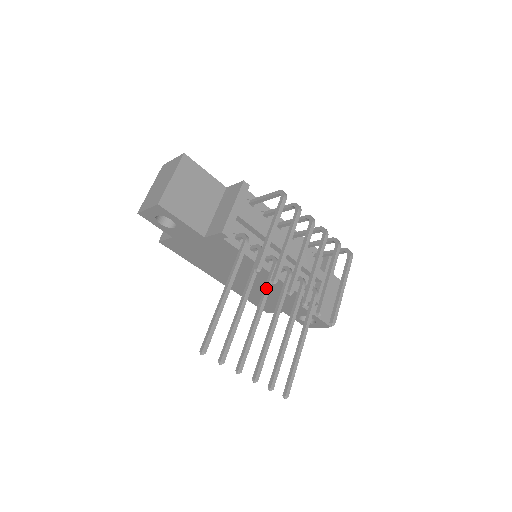
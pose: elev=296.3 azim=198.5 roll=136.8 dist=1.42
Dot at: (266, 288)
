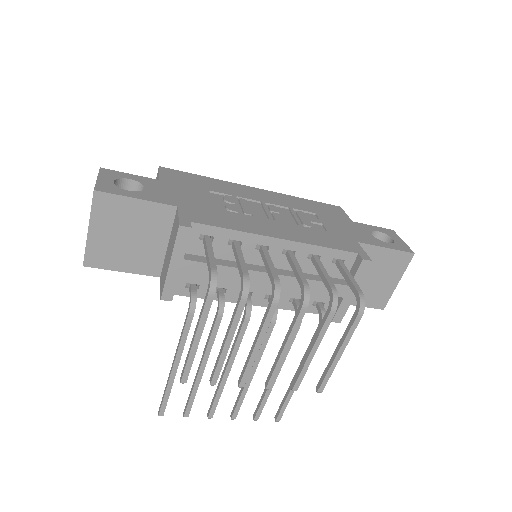
Dot at: (233, 346)
